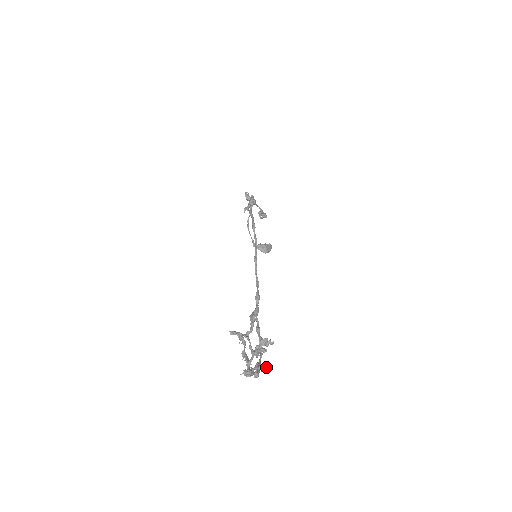
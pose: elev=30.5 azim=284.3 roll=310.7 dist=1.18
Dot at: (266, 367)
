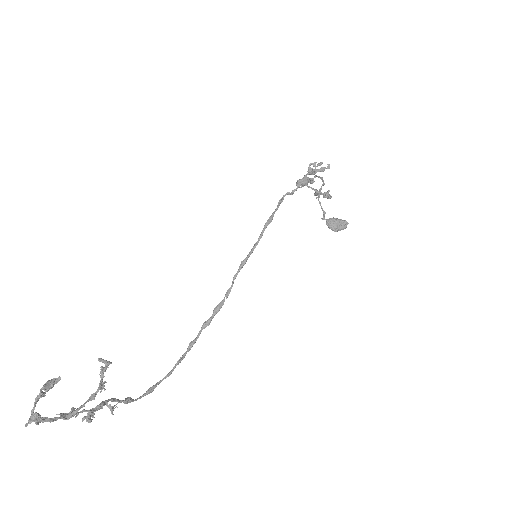
Dot at: (83, 419)
